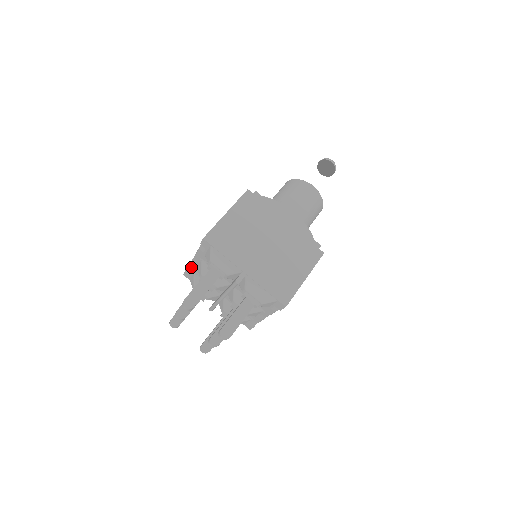
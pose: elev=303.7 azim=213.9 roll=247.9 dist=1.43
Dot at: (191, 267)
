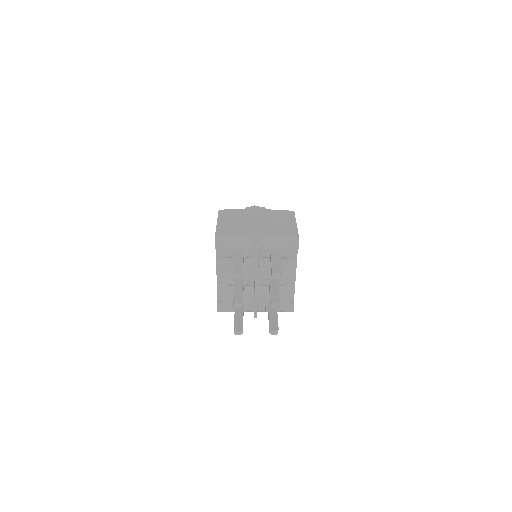
Dot at: (219, 292)
